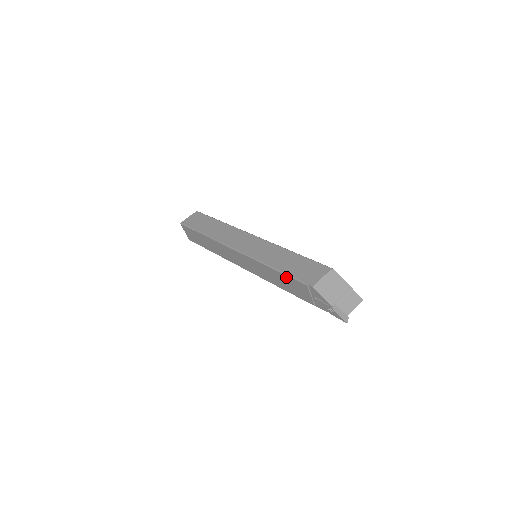
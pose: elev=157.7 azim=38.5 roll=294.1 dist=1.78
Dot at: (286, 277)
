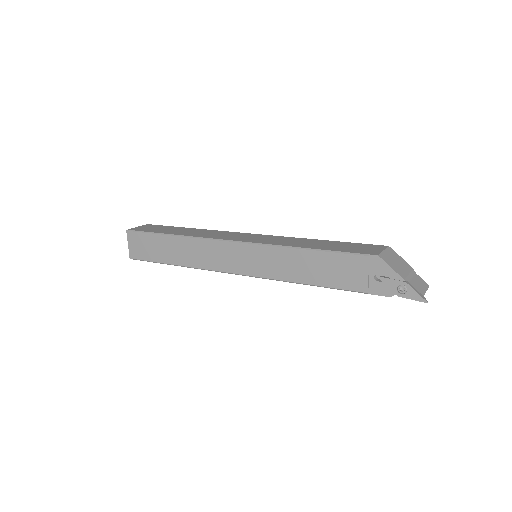
Dot at: (328, 255)
